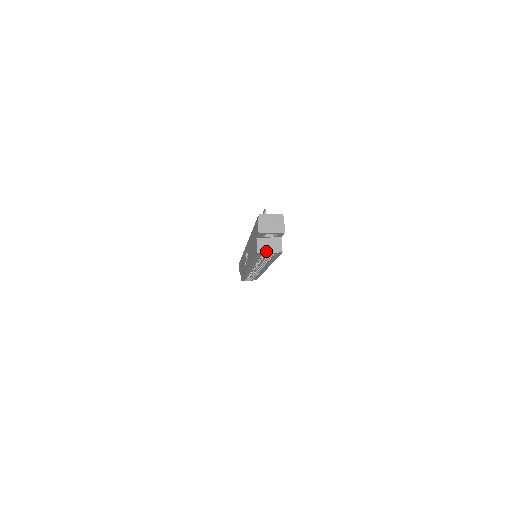
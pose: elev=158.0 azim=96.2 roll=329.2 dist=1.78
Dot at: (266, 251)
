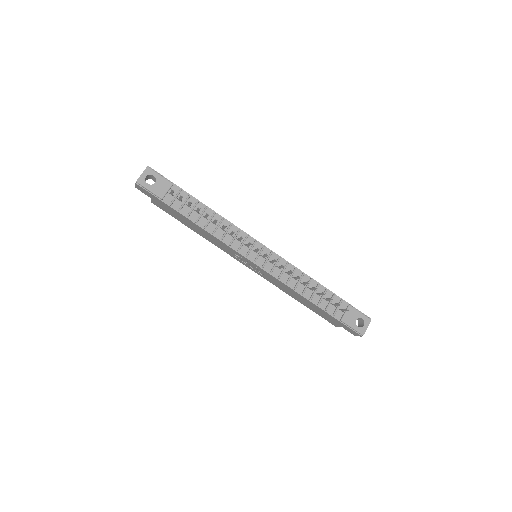
Dot at: occluded
